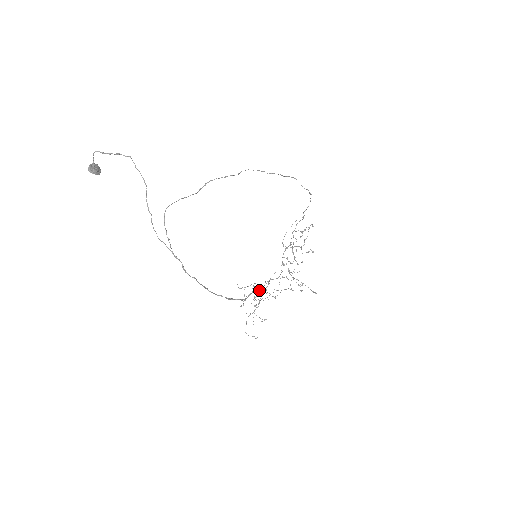
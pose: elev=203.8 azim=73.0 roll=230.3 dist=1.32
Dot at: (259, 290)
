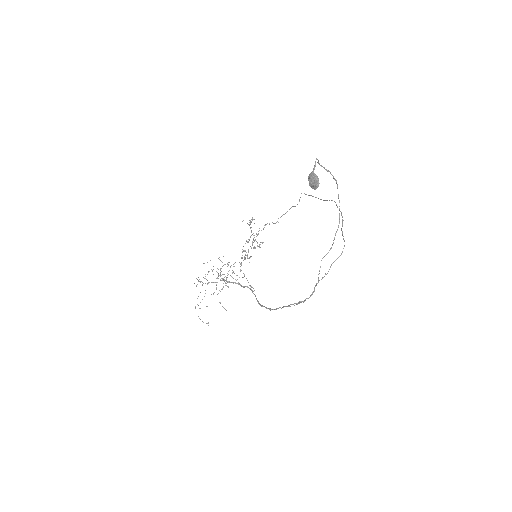
Dot at: (223, 279)
